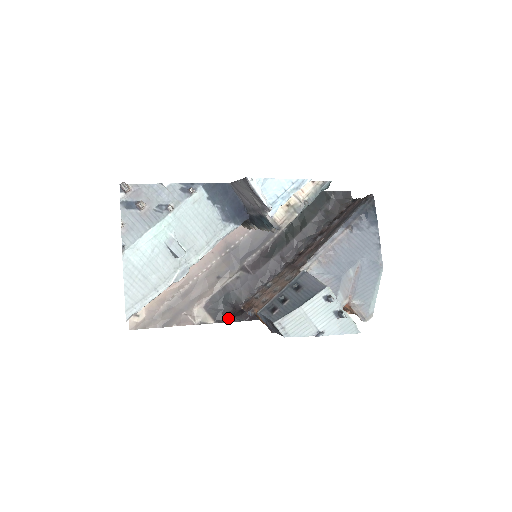
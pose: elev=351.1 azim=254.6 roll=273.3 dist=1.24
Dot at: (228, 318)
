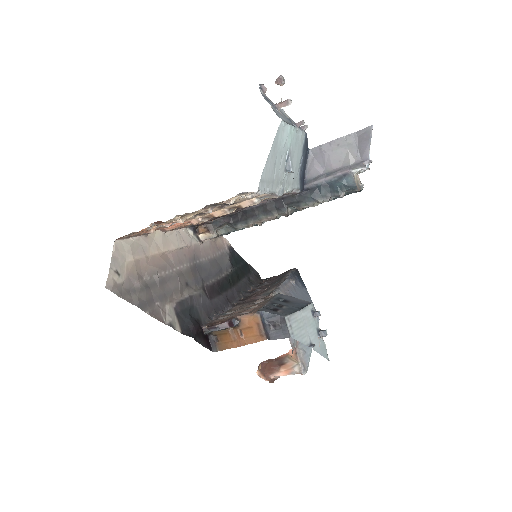
Dot at: (194, 333)
